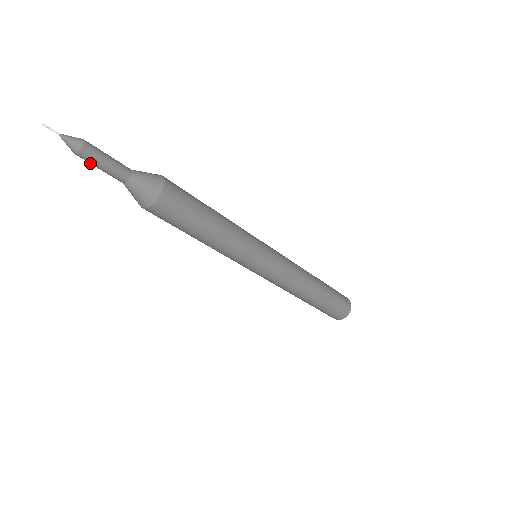
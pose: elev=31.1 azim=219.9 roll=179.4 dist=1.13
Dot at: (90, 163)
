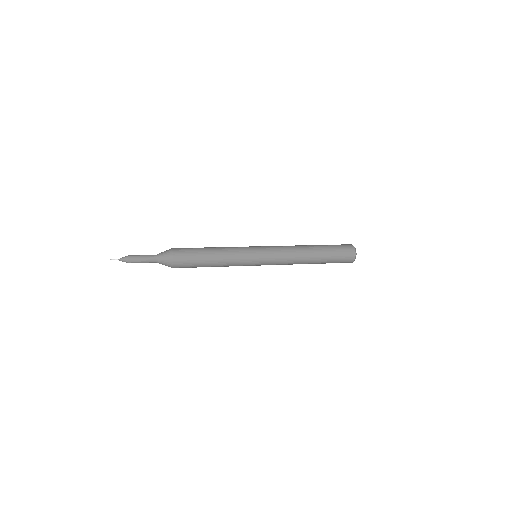
Dot at: occluded
